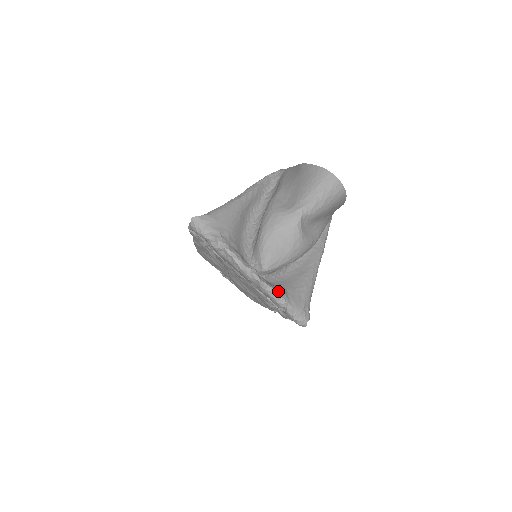
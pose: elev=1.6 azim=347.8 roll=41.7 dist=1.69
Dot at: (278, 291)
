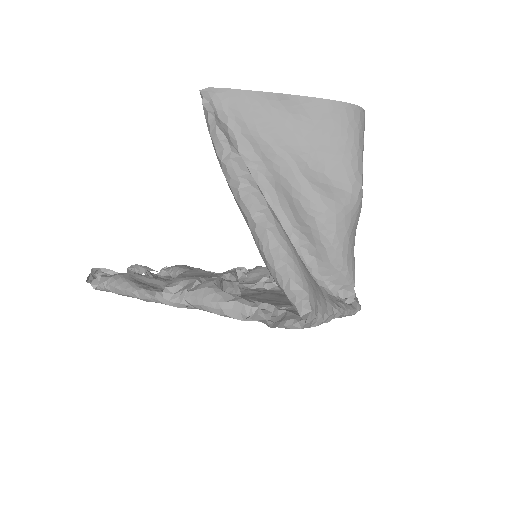
Dot at: occluded
